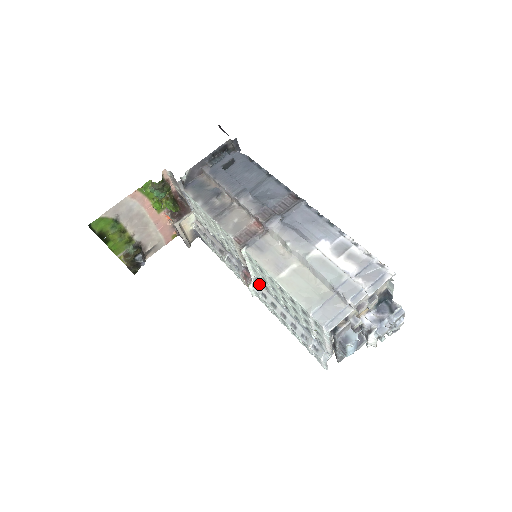
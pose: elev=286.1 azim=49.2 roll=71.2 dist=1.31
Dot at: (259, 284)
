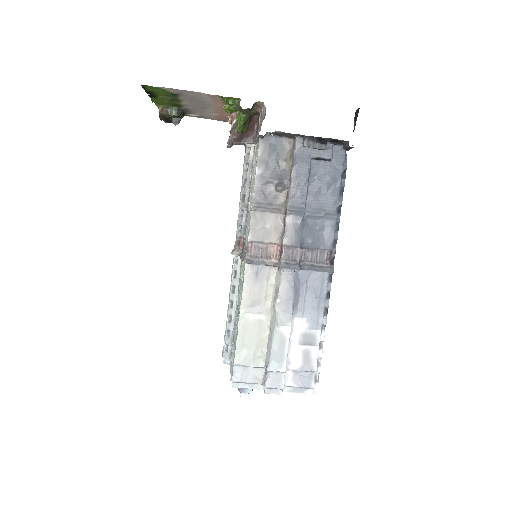
Dot at: (241, 263)
